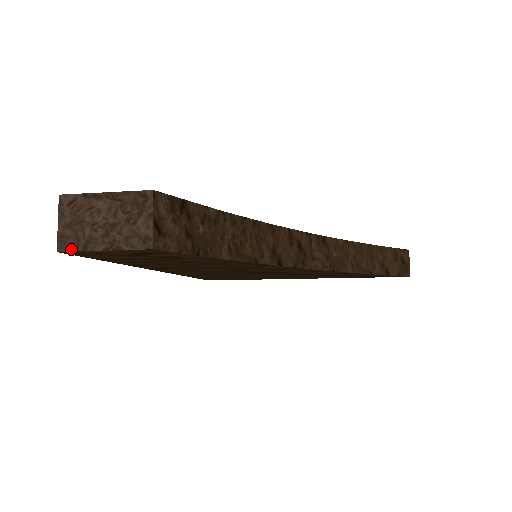
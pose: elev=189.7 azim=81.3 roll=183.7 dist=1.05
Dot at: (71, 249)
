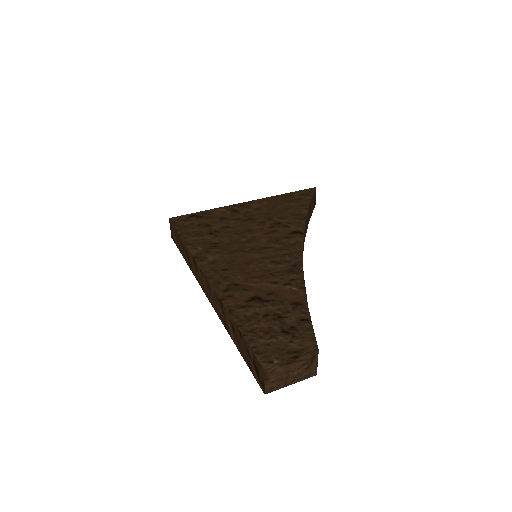
Dot at: occluded
